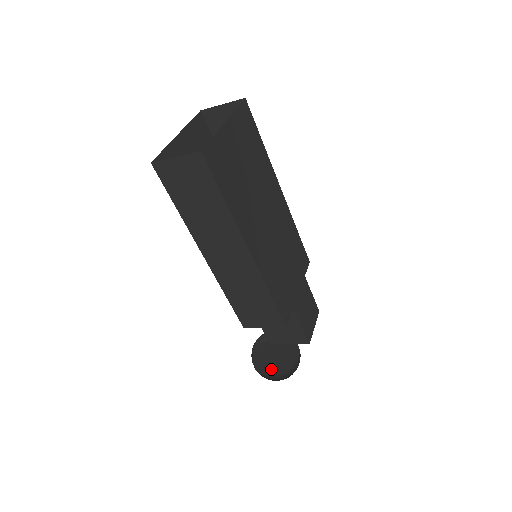
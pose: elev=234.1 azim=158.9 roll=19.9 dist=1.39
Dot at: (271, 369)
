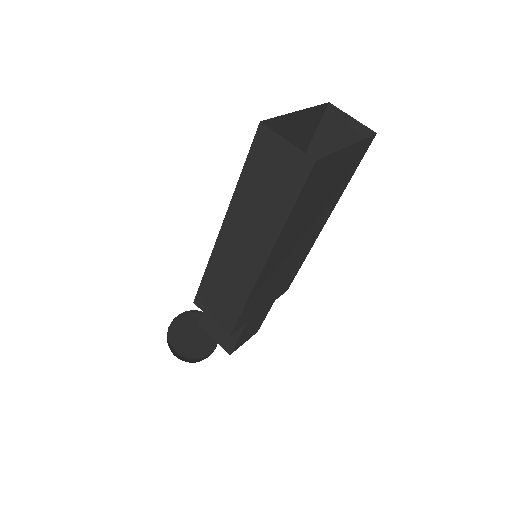
Dot at: (181, 345)
